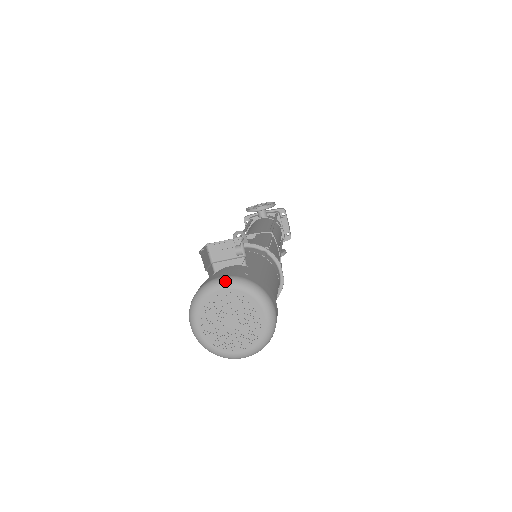
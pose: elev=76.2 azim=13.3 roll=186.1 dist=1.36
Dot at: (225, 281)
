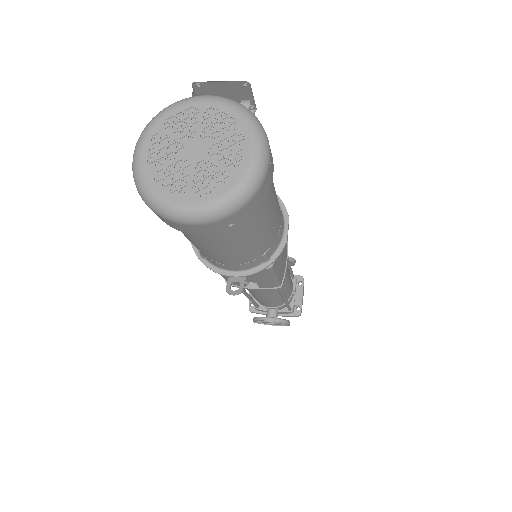
Dot at: (212, 95)
